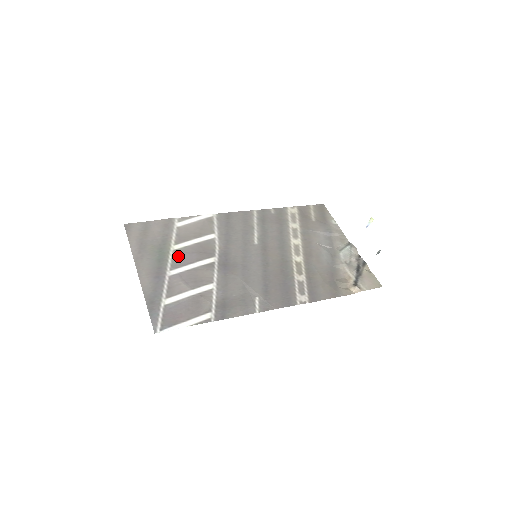
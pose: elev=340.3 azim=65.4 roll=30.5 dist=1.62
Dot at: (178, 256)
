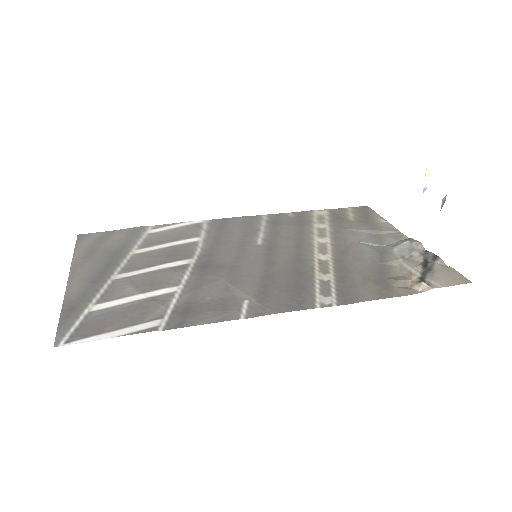
Dot at: (137, 260)
